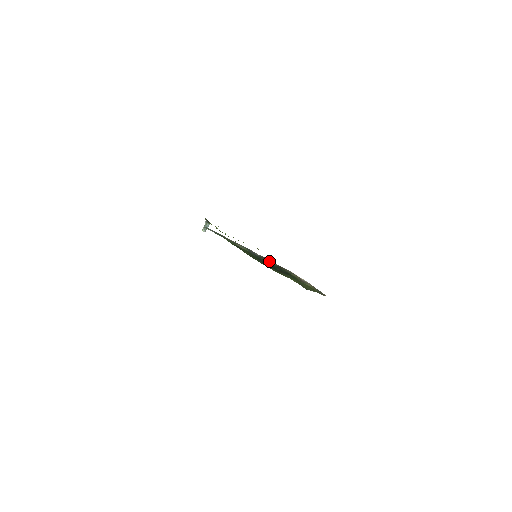
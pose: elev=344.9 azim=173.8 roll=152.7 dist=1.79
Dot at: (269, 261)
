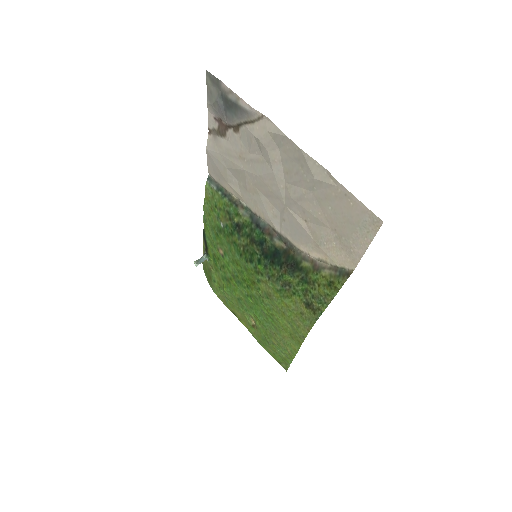
Dot at: (275, 239)
